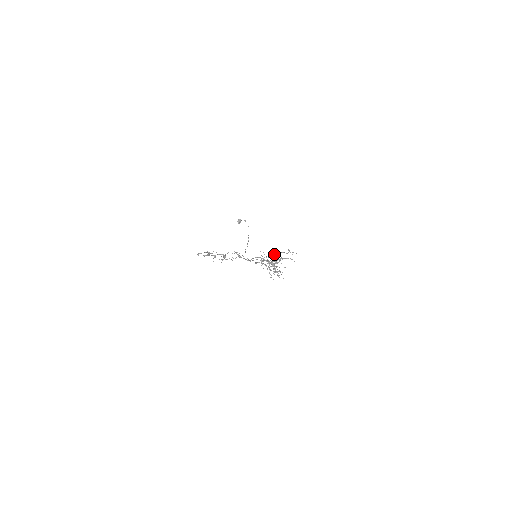
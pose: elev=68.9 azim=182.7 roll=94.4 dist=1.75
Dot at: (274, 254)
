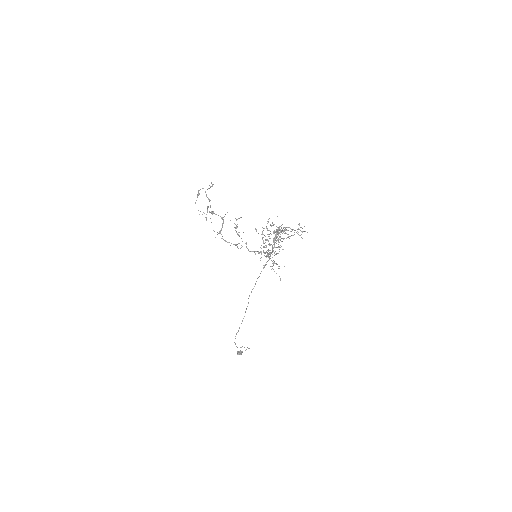
Dot at: occluded
